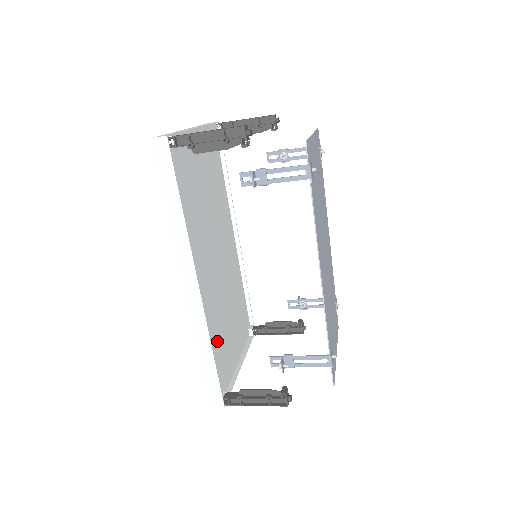
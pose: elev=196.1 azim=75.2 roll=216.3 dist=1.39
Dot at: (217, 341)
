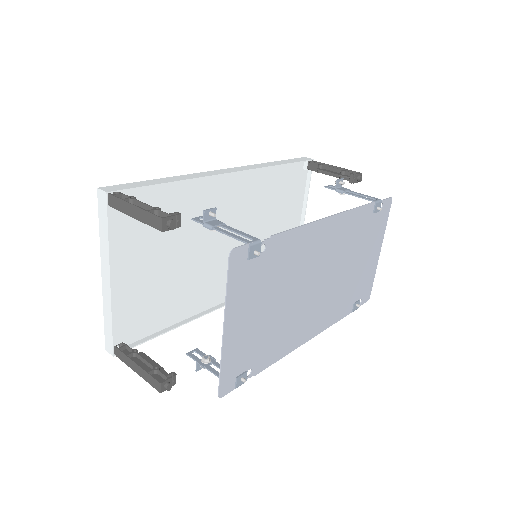
Dot at: occluded
